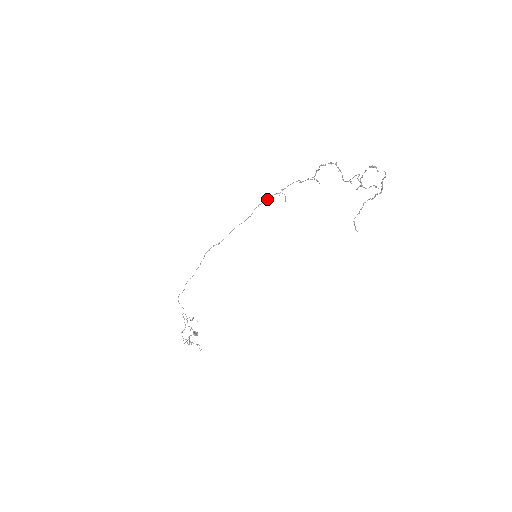
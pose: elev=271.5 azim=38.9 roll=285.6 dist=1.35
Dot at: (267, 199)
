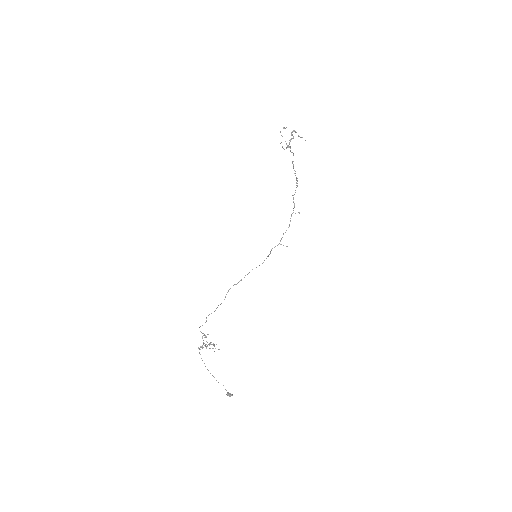
Dot at: (271, 249)
